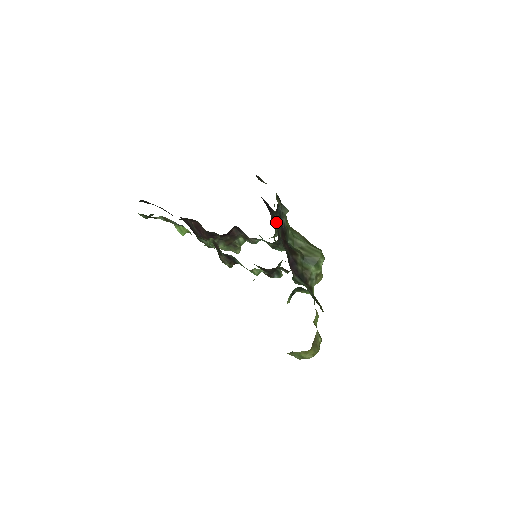
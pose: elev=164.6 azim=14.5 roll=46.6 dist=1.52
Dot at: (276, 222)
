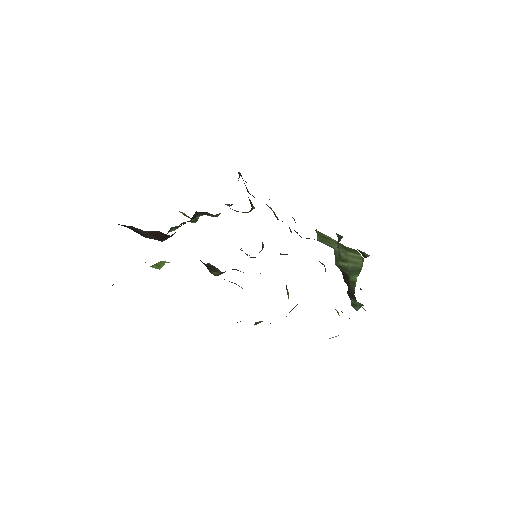
Dot at: occluded
